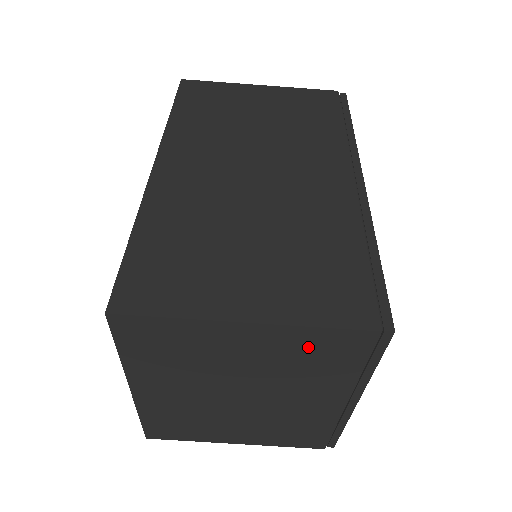
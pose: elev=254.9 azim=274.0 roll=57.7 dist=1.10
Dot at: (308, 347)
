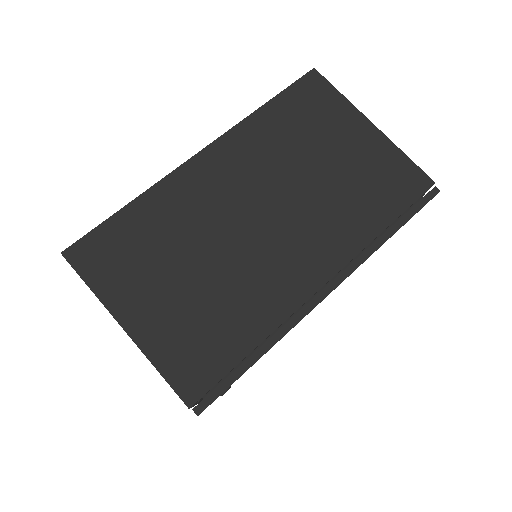
Dot at: occluded
